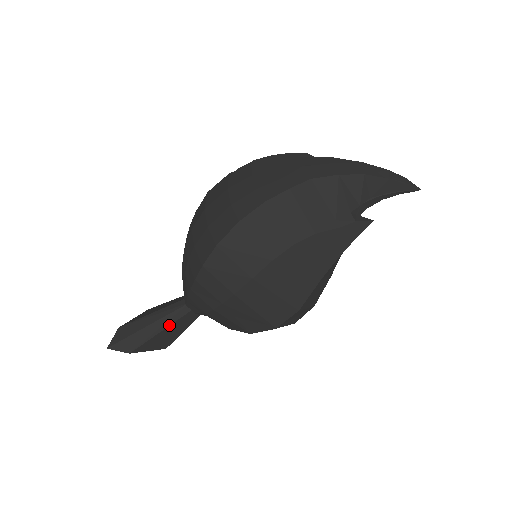
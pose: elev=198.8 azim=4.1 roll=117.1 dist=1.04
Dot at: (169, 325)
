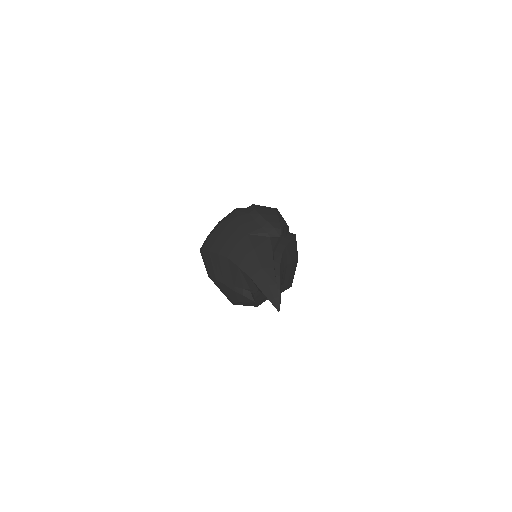
Dot at: occluded
